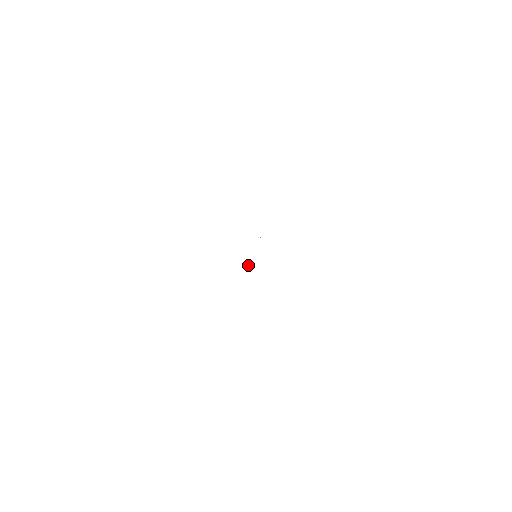
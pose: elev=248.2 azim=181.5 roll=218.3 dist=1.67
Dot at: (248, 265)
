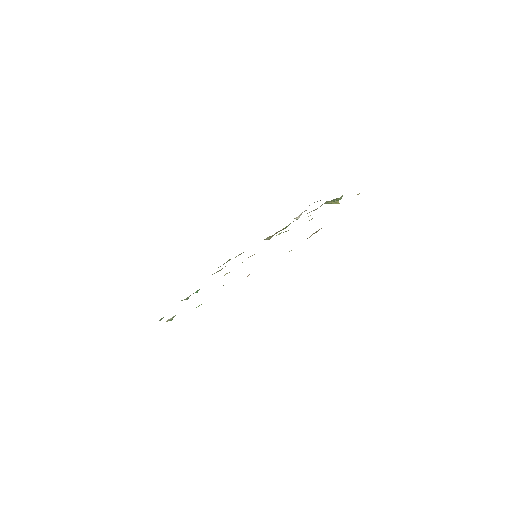
Dot at: occluded
